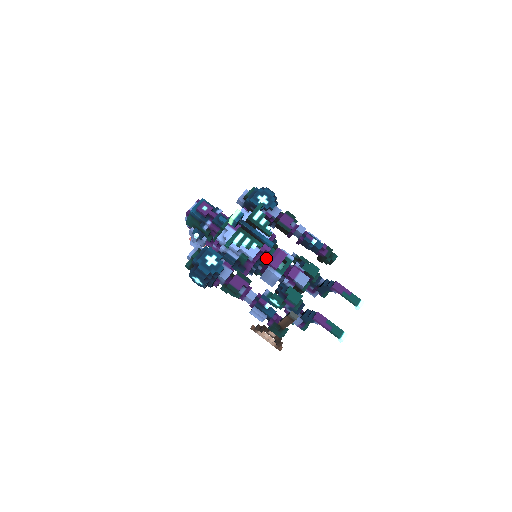
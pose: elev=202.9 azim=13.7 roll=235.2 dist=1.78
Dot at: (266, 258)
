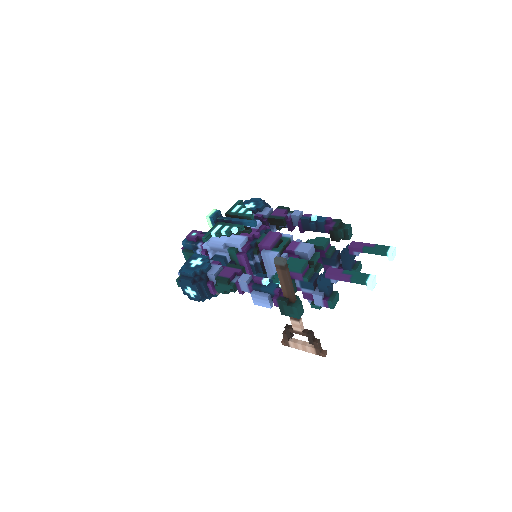
Dot at: occluded
